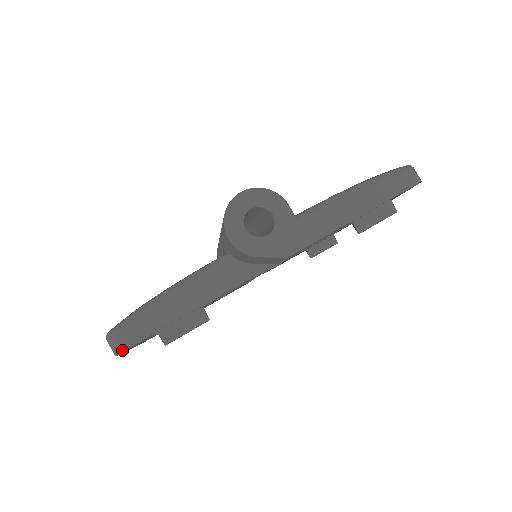
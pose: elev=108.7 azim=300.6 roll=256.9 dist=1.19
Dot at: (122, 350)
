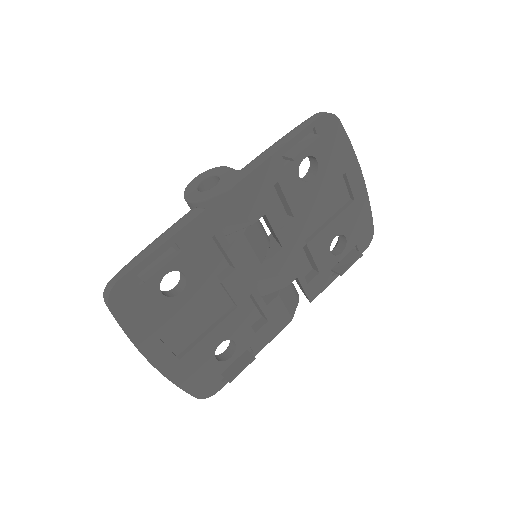
Dot at: (109, 293)
